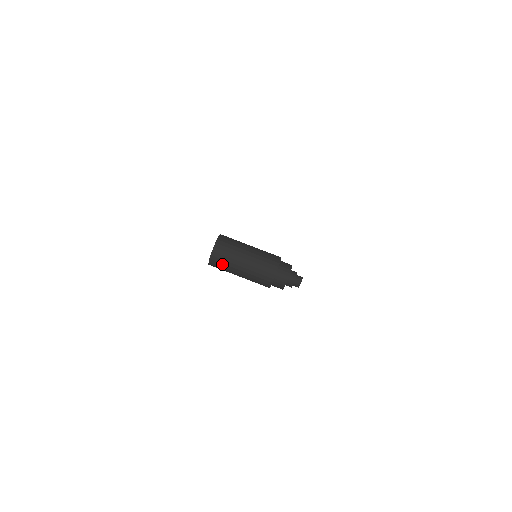
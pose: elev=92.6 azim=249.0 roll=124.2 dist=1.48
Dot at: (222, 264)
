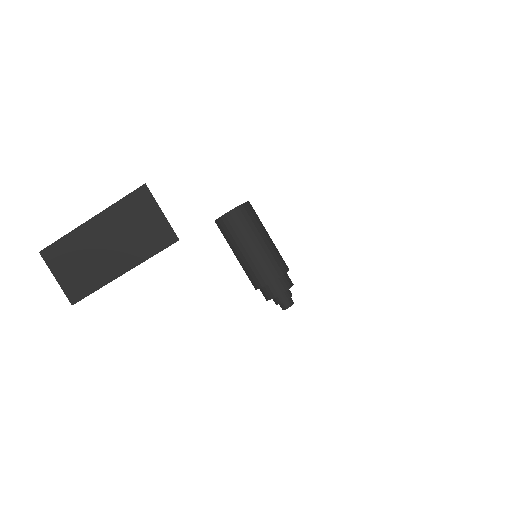
Dot at: (223, 235)
